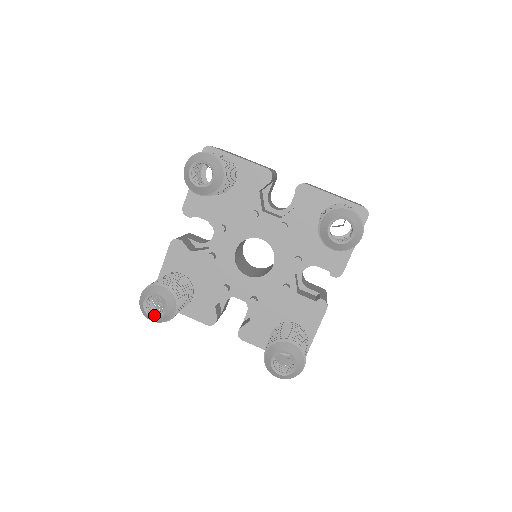
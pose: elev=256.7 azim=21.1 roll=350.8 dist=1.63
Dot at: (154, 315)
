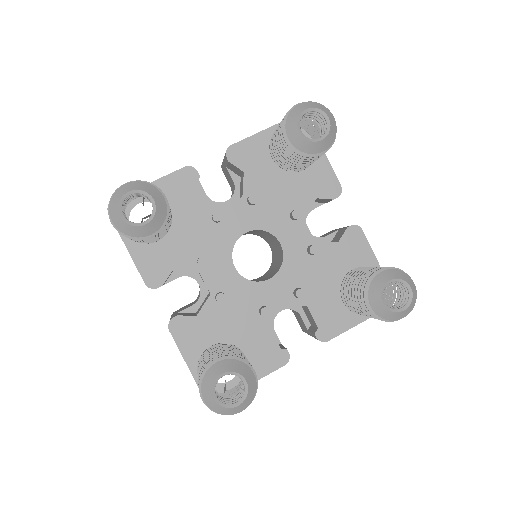
Dot at: (125, 217)
